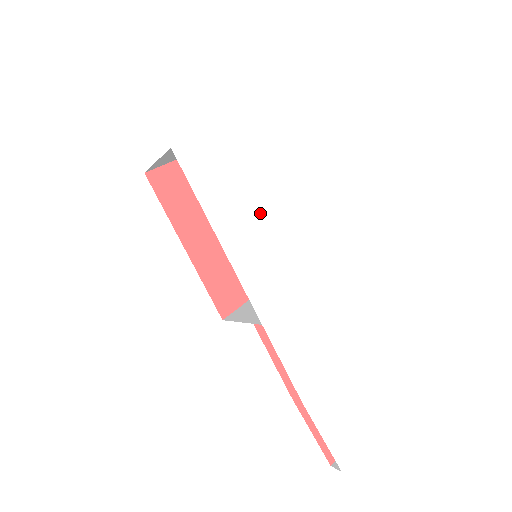
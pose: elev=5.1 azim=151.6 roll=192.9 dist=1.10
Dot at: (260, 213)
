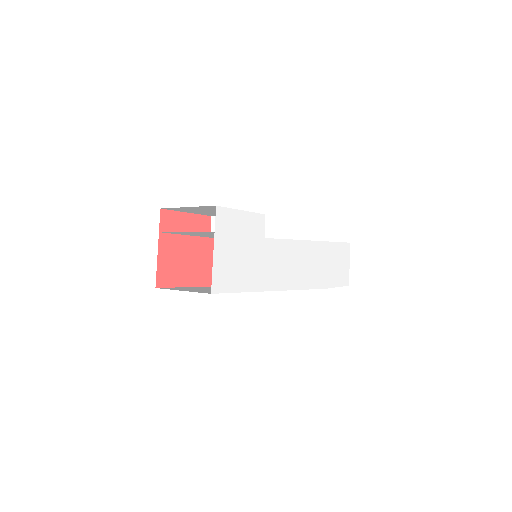
Dot at: (260, 251)
